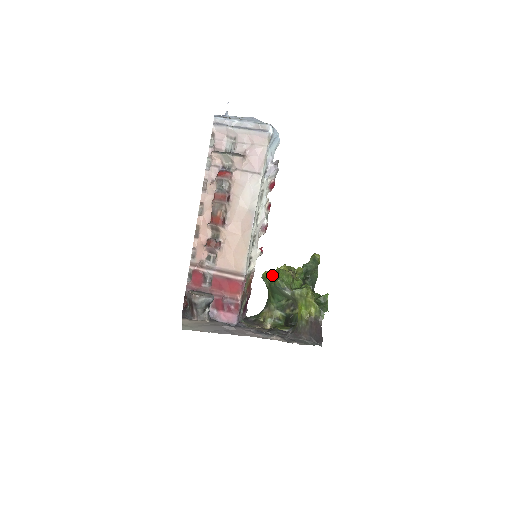
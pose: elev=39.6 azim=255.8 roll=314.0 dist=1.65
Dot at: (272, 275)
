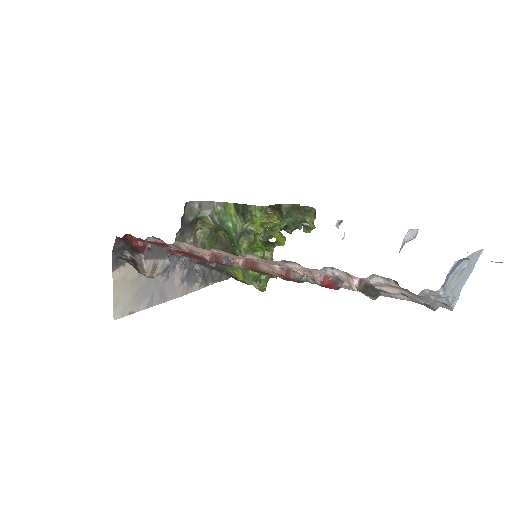
Dot at: occluded
